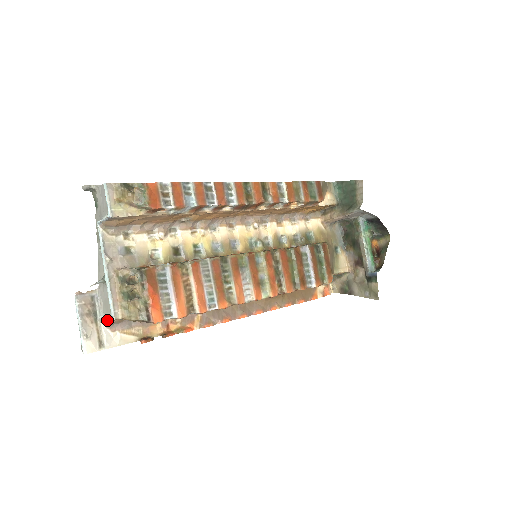
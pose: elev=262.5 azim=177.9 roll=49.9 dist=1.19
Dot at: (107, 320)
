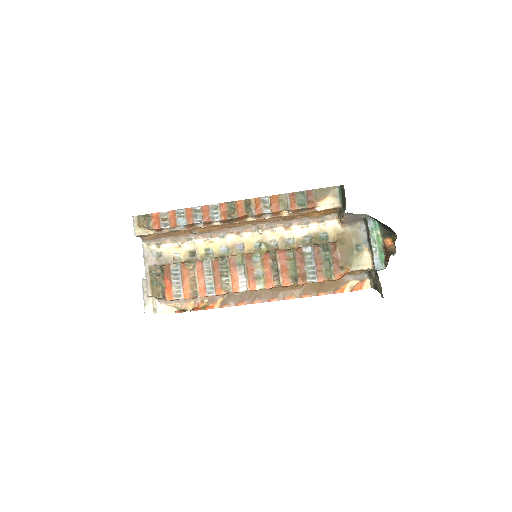
Dot at: occluded
